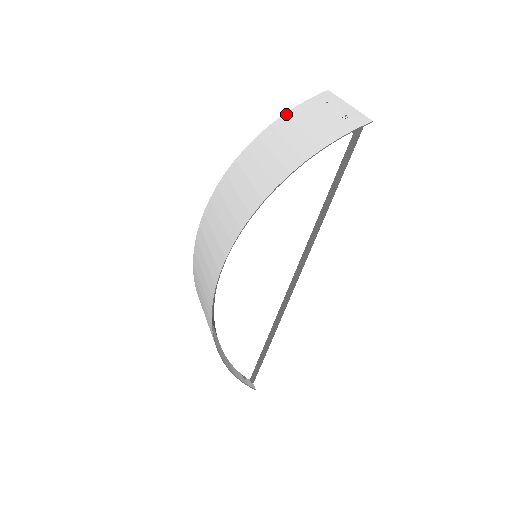
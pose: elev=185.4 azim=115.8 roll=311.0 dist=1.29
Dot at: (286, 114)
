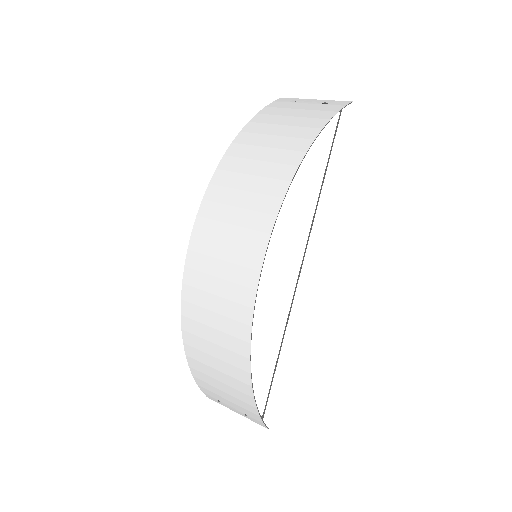
Dot at: (259, 113)
